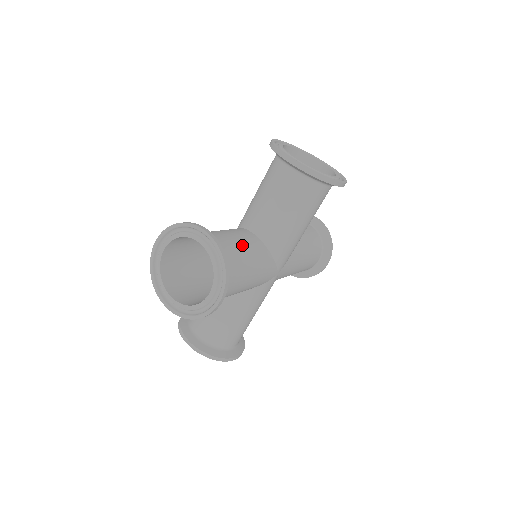
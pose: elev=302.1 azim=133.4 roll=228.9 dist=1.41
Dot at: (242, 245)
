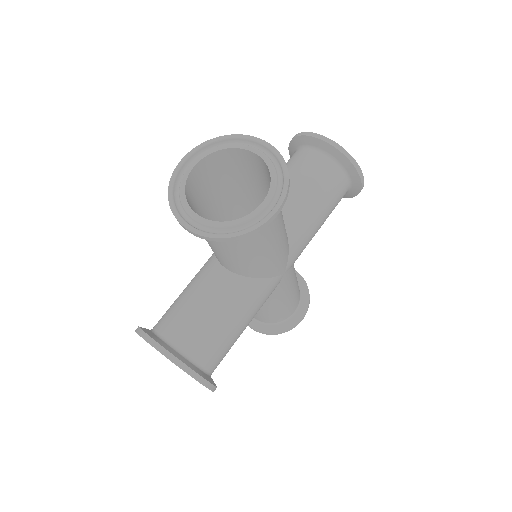
Dot at: occluded
